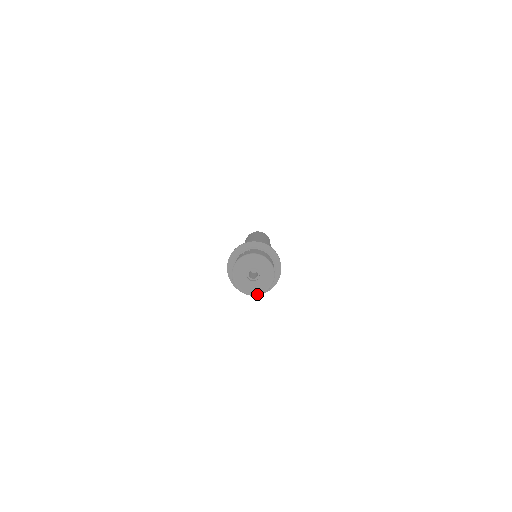
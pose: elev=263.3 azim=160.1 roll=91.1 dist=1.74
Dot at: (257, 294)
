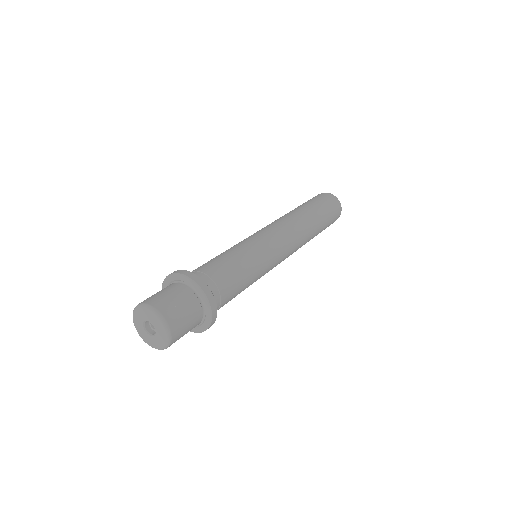
Dot at: (165, 347)
